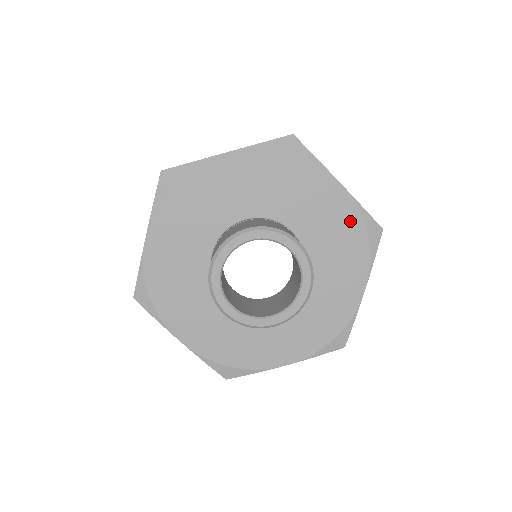
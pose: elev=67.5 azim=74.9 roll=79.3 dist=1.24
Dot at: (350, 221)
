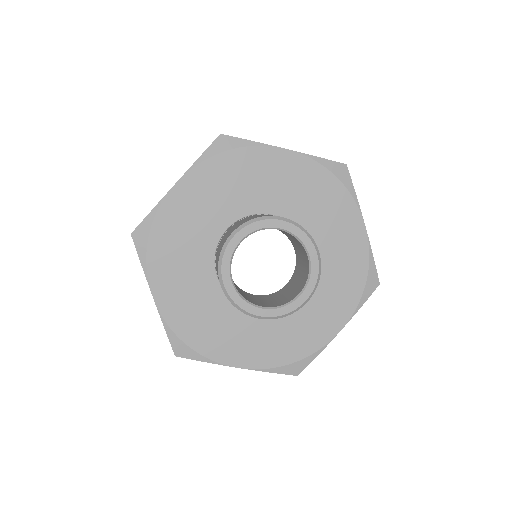
Dot at: (314, 175)
